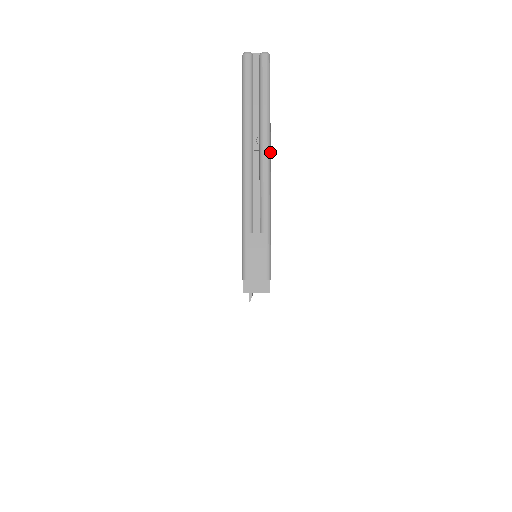
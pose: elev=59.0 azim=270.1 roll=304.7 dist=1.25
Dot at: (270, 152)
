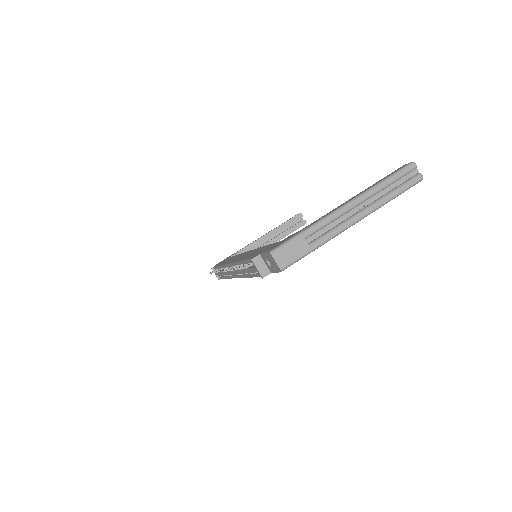
Dot at: (363, 218)
